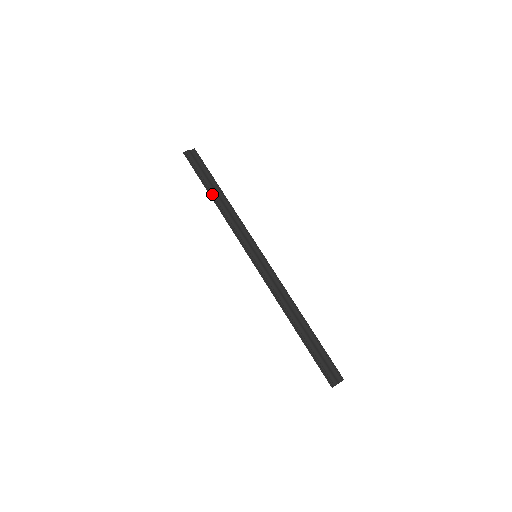
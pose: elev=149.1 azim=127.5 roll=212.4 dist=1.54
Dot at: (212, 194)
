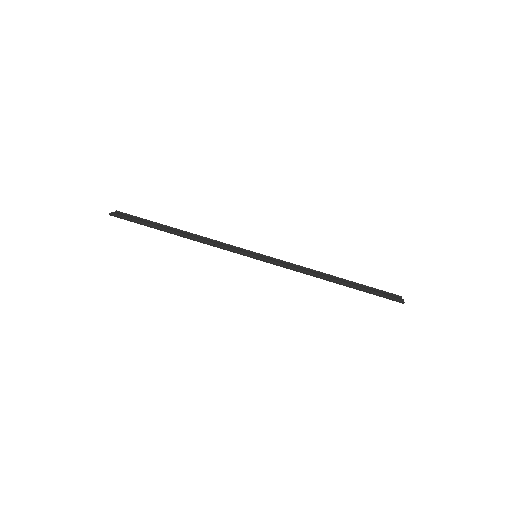
Dot at: (172, 232)
